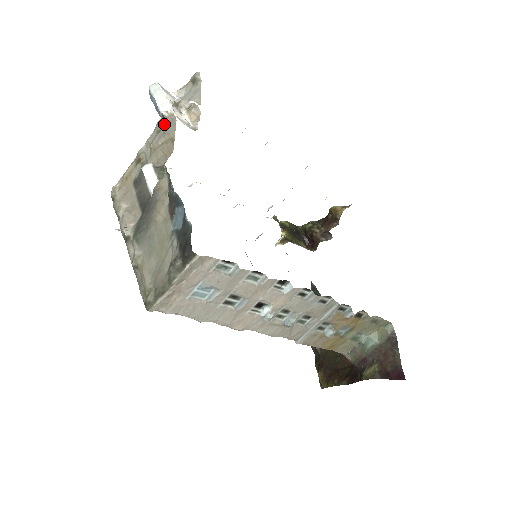
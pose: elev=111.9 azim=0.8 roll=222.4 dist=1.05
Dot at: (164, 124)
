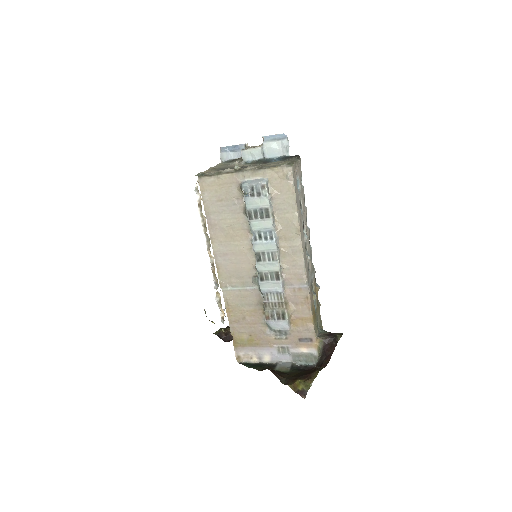
Dot at: occluded
